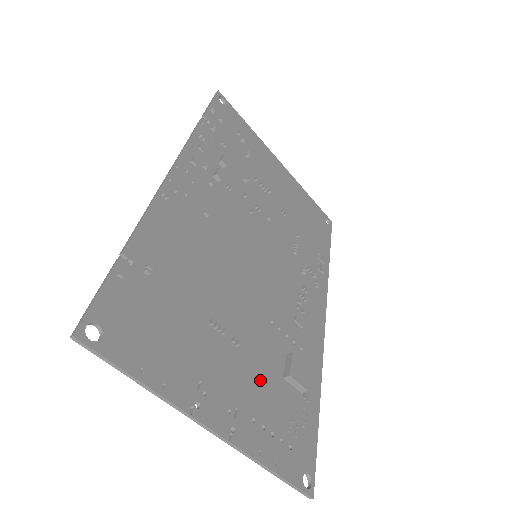
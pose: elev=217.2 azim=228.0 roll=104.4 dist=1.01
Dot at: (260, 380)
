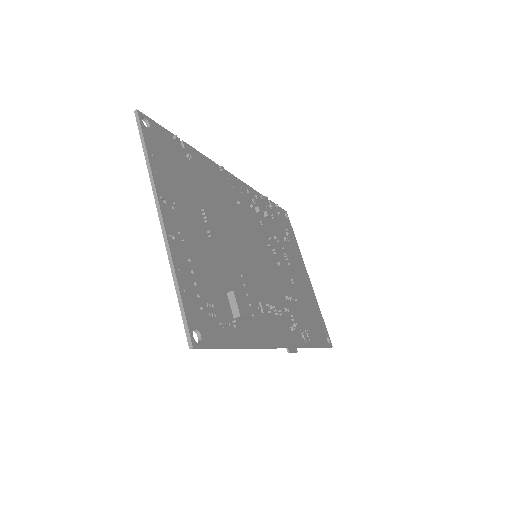
Dot at: (210, 265)
